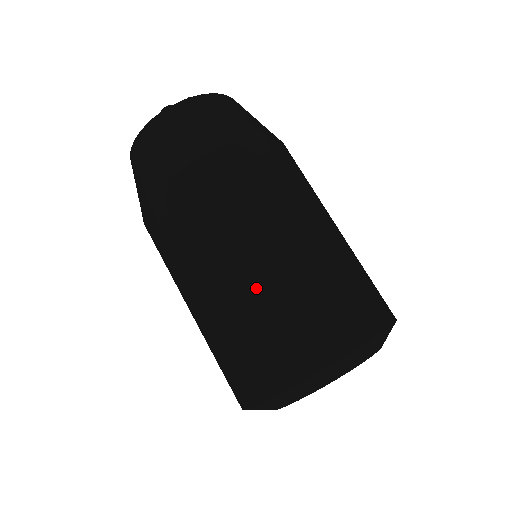
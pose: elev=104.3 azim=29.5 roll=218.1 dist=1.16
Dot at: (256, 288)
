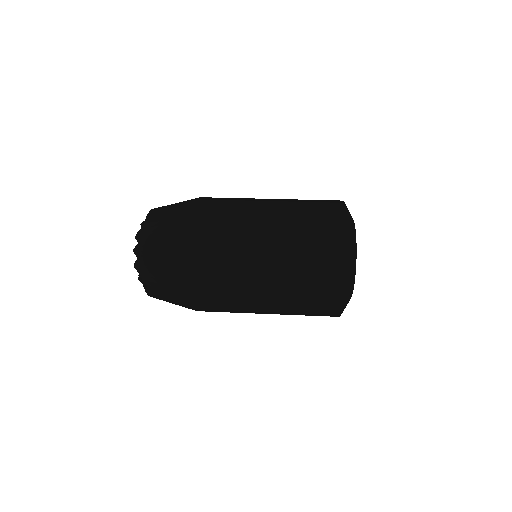
Dot at: (285, 230)
